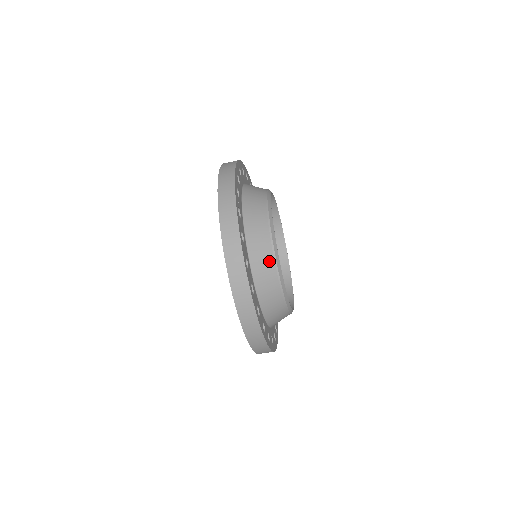
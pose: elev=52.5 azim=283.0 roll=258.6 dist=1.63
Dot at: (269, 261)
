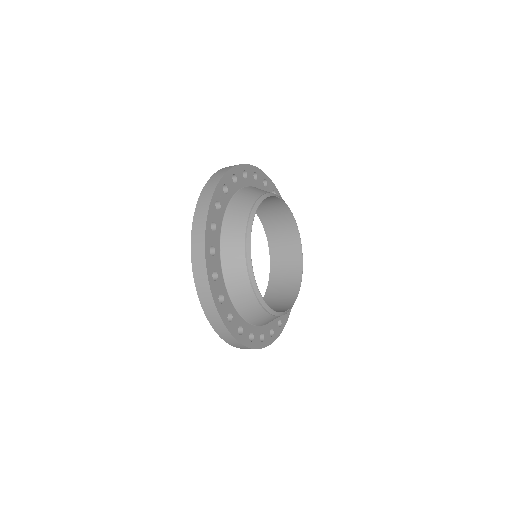
Dot at: (240, 254)
